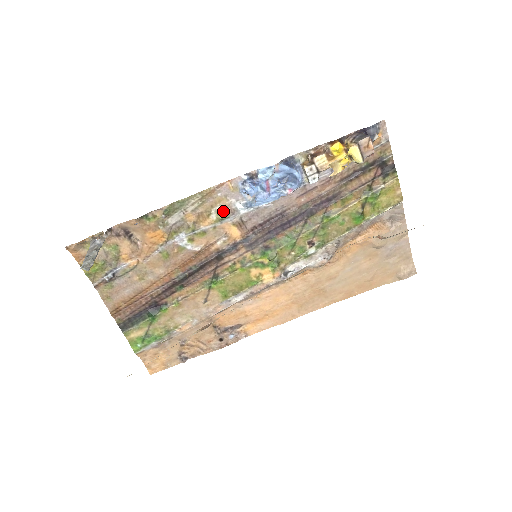
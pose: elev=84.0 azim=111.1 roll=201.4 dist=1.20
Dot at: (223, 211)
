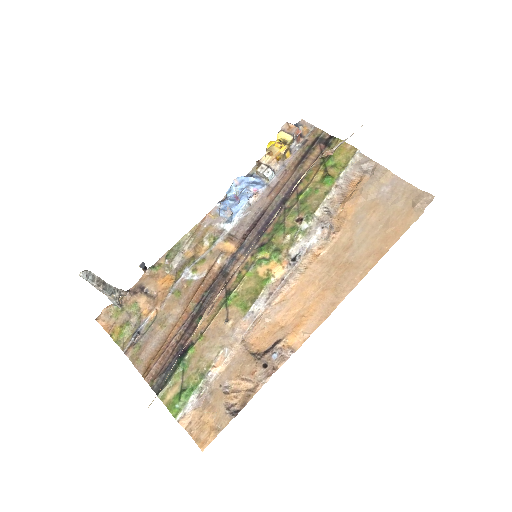
Dot at: (212, 235)
